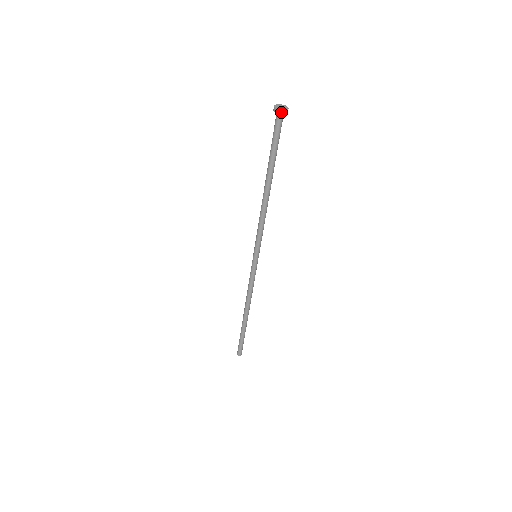
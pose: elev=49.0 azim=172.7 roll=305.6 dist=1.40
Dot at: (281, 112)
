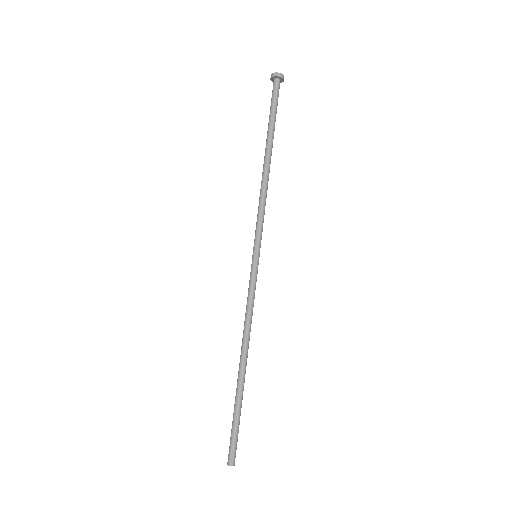
Dot at: (280, 75)
